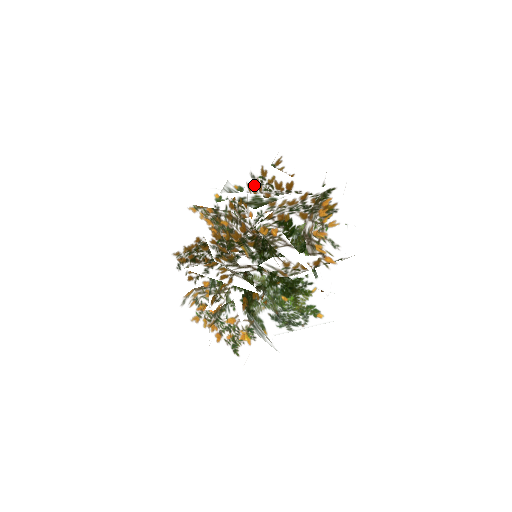
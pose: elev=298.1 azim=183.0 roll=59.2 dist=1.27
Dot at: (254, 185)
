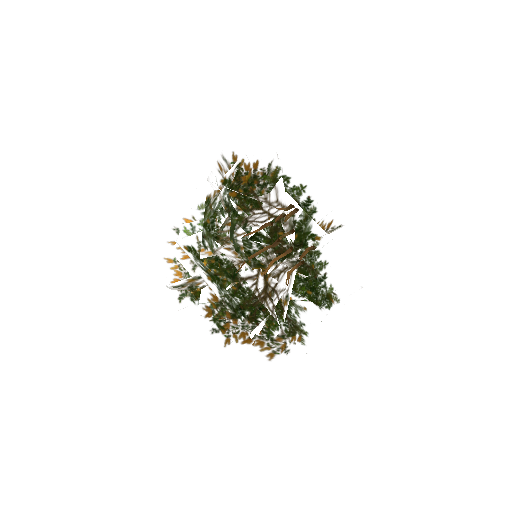
Dot at: occluded
